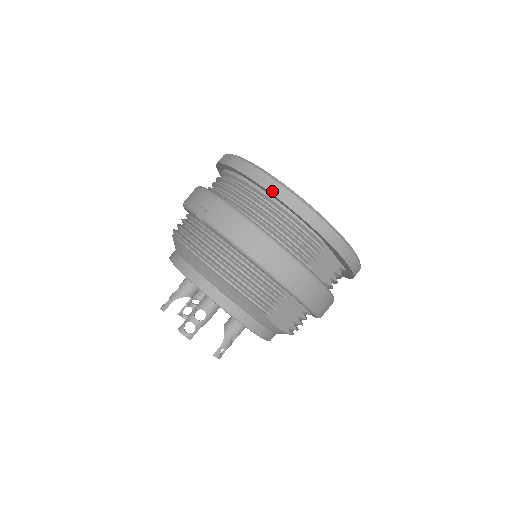
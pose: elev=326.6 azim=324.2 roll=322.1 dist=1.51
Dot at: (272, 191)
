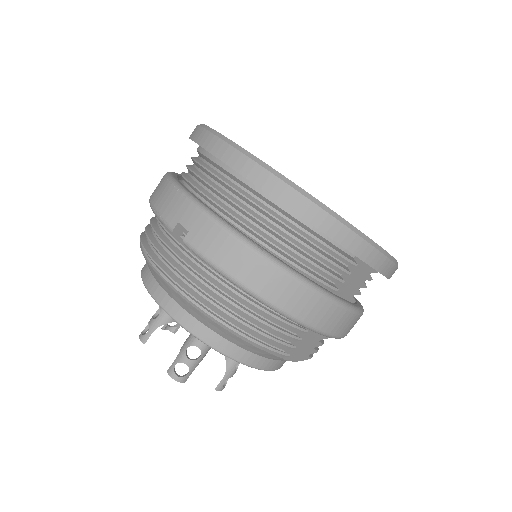
Dot at: (283, 201)
